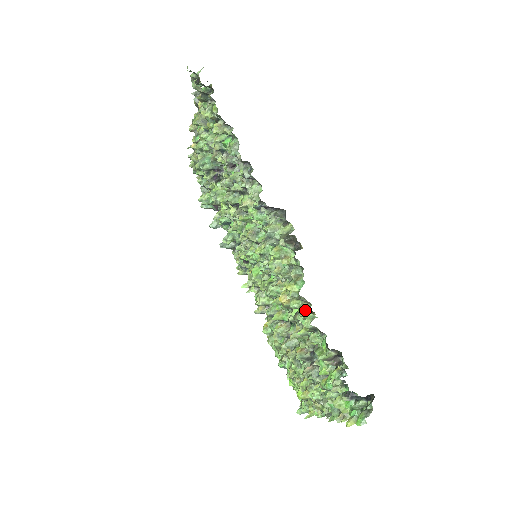
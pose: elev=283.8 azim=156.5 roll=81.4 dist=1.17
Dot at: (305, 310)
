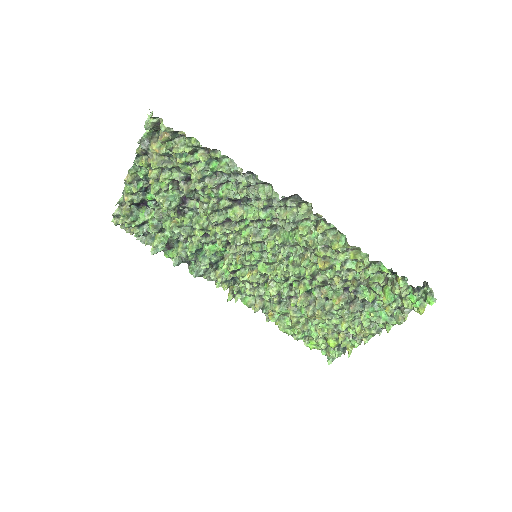
Dot at: (359, 254)
